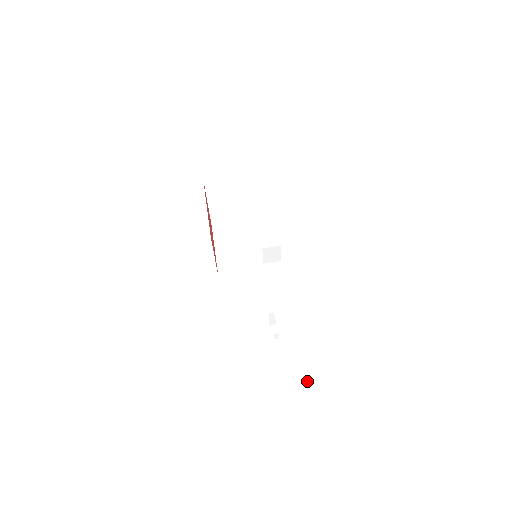
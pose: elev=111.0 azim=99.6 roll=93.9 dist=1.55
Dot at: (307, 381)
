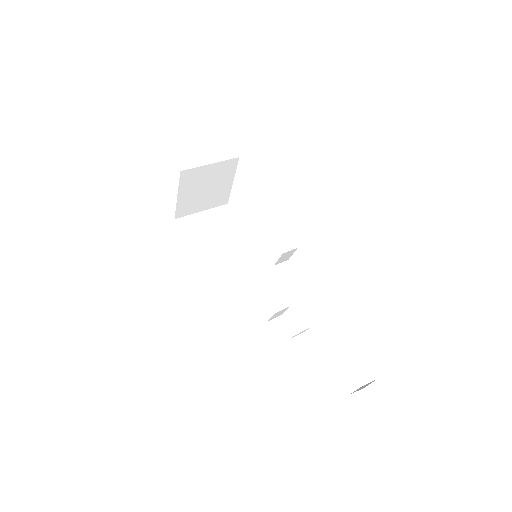
Dot at: (358, 380)
